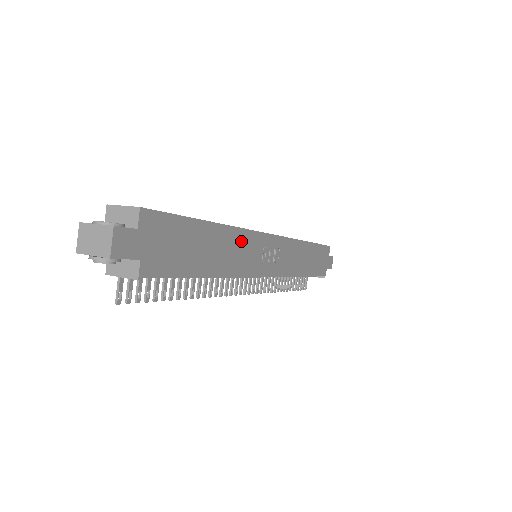
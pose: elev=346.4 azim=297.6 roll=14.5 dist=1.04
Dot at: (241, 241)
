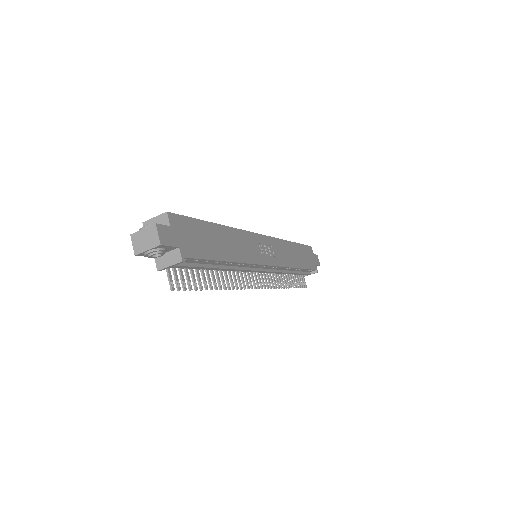
Dot at: (241, 238)
